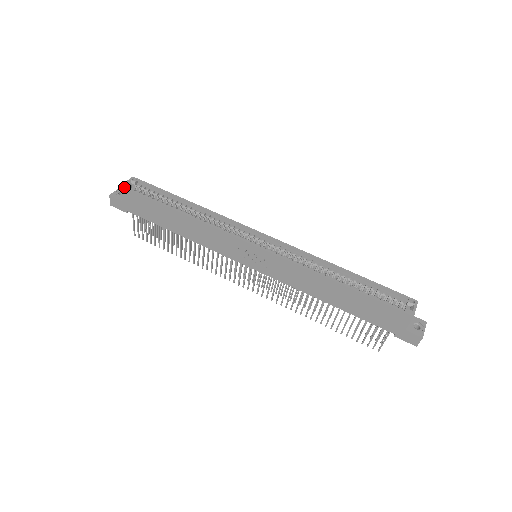
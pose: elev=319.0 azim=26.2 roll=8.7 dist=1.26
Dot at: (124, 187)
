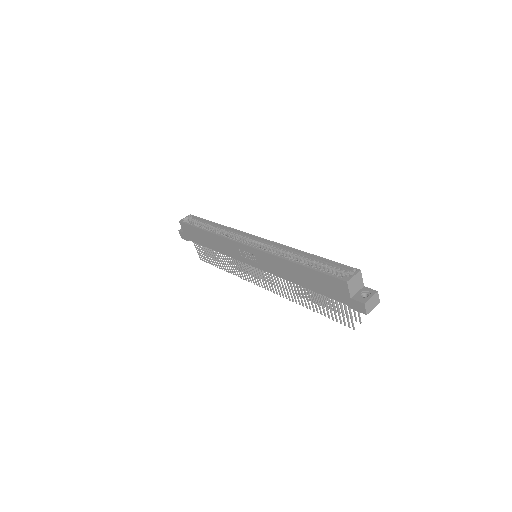
Dot at: (180, 221)
